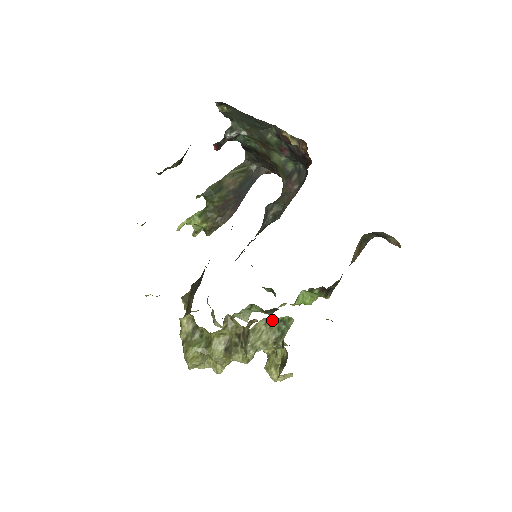
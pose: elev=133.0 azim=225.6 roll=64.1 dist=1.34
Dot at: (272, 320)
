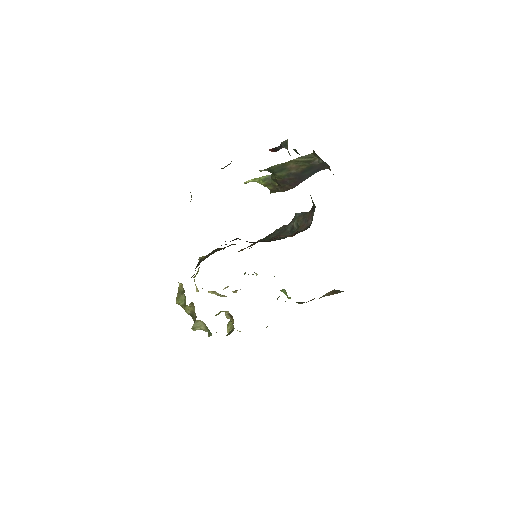
Dot at: occluded
